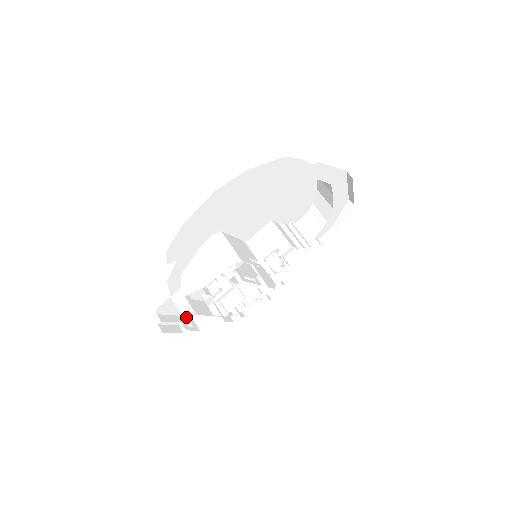
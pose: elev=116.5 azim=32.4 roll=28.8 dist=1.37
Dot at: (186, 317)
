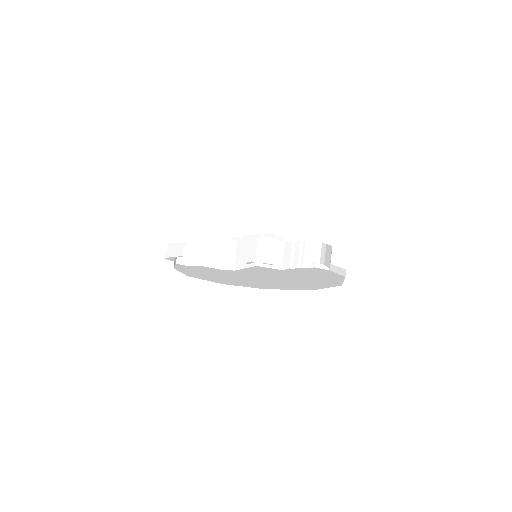
Dot at: occluded
